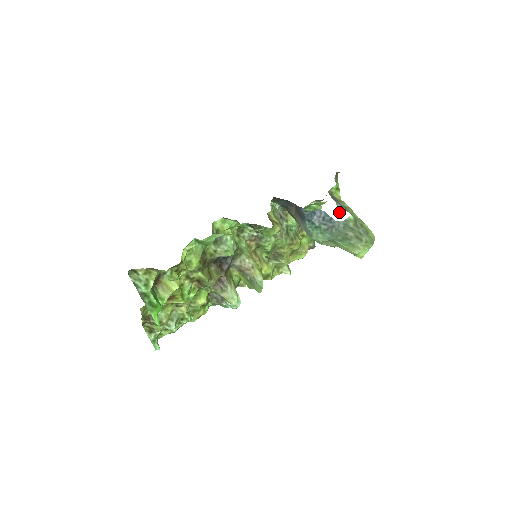
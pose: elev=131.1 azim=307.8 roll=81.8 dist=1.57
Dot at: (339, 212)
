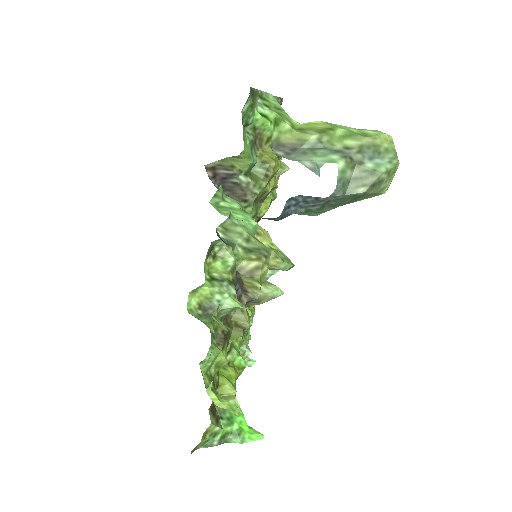
Dot at: occluded
